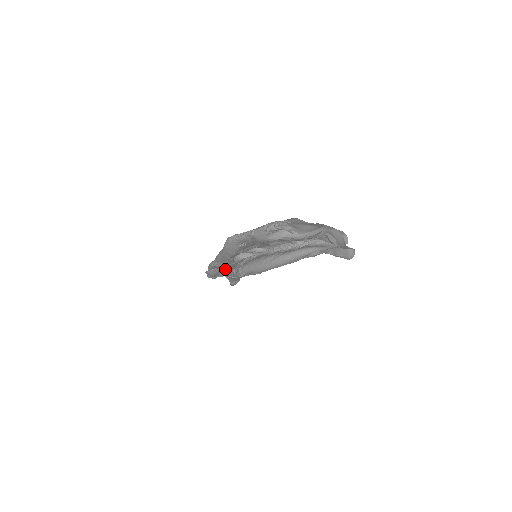
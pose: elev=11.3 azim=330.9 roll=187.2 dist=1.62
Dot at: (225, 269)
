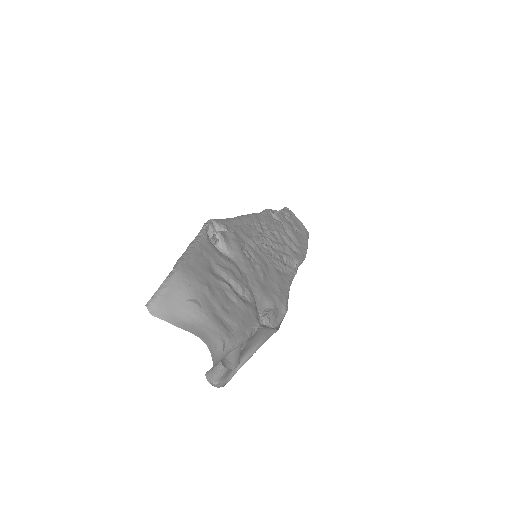
Dot at: (289, 225)
